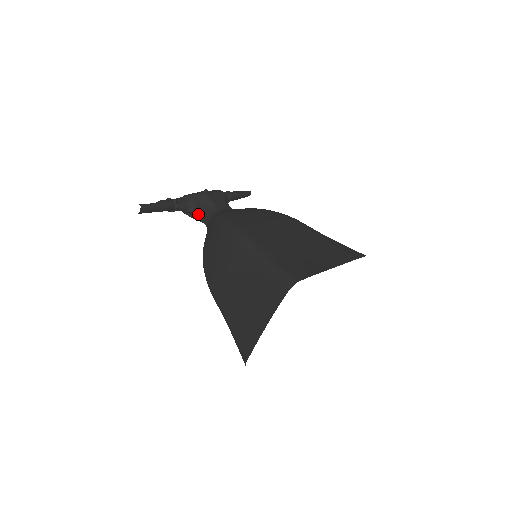
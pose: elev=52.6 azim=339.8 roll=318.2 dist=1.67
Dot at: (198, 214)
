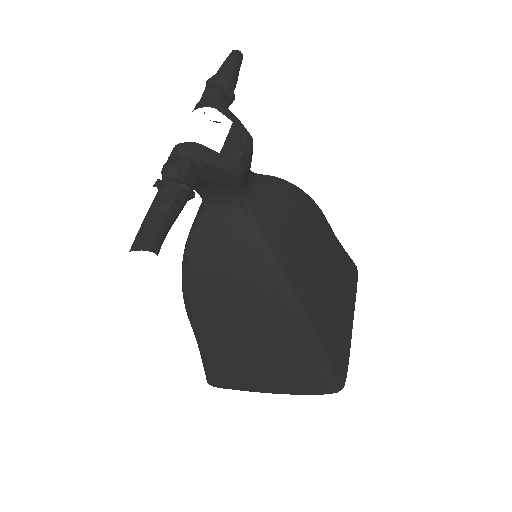
Dot at: (202, 187)
